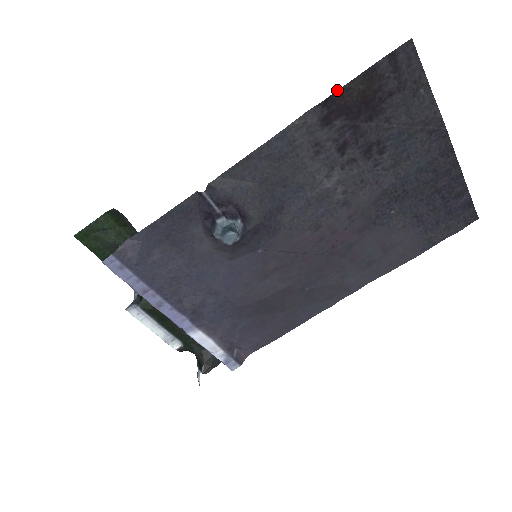
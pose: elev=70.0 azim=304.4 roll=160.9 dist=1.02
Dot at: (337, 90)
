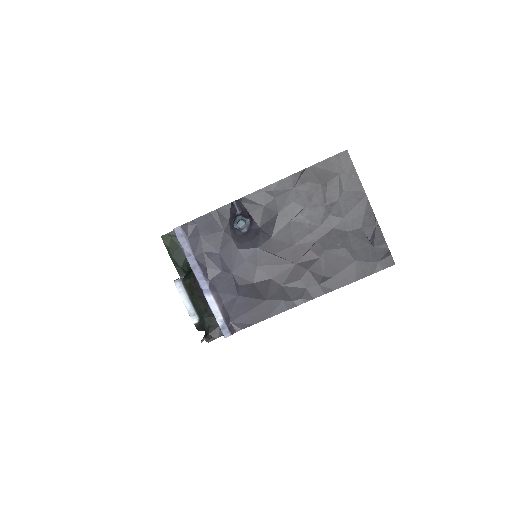
Dot at: (309, 167)
